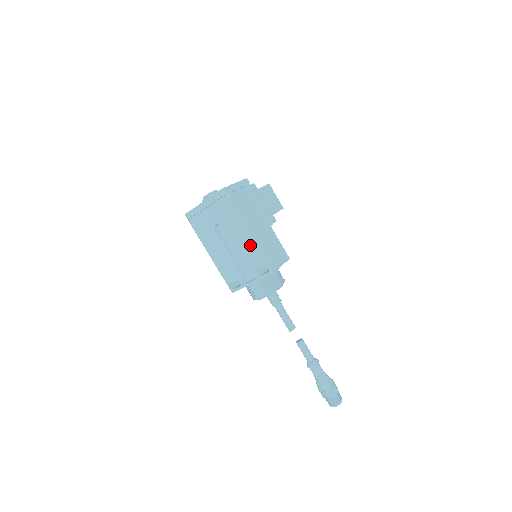
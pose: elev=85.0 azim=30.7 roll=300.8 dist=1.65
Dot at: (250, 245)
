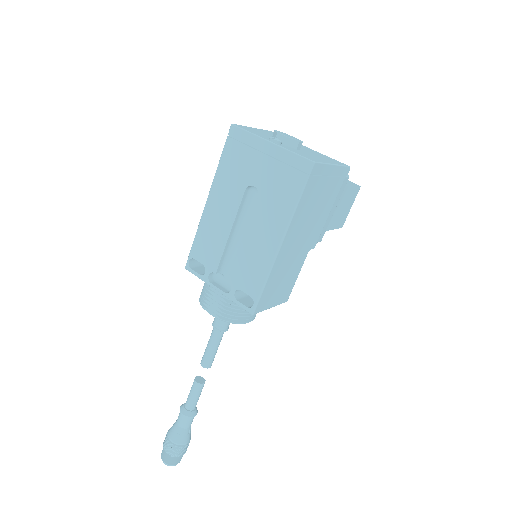
Dot at: (263, 258)
